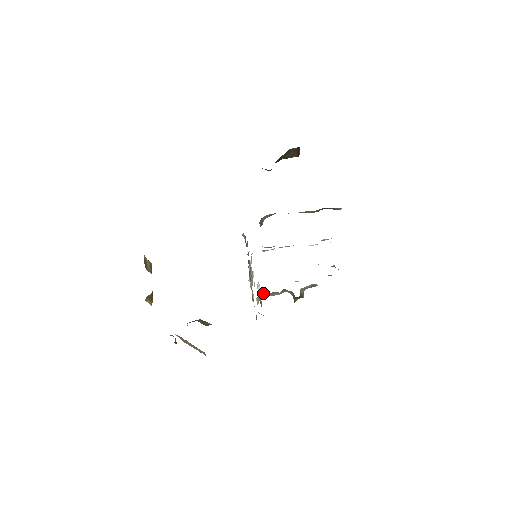
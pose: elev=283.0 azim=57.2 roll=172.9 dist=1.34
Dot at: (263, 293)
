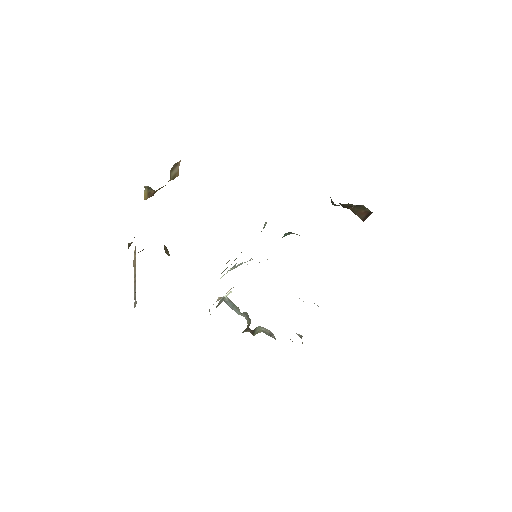
Dot at: occluded
